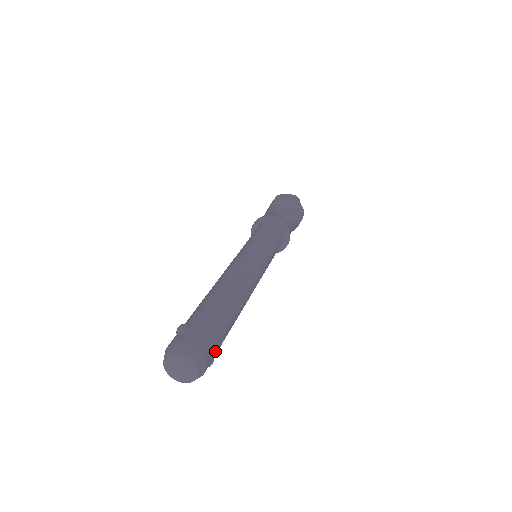
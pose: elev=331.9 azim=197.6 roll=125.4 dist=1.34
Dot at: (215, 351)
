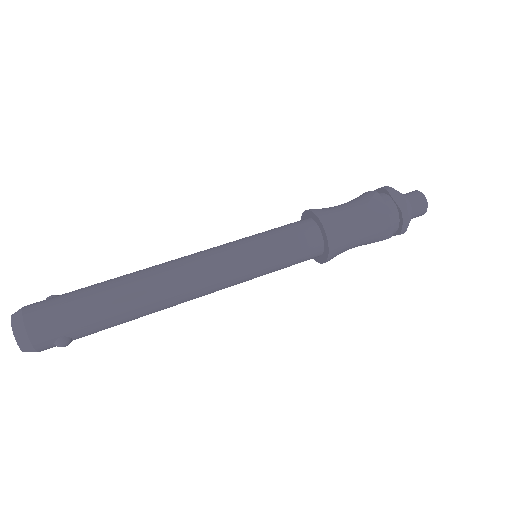
Dot at: (55, 327)
